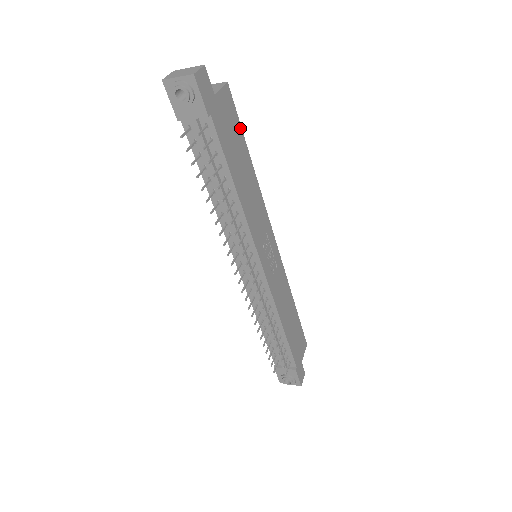
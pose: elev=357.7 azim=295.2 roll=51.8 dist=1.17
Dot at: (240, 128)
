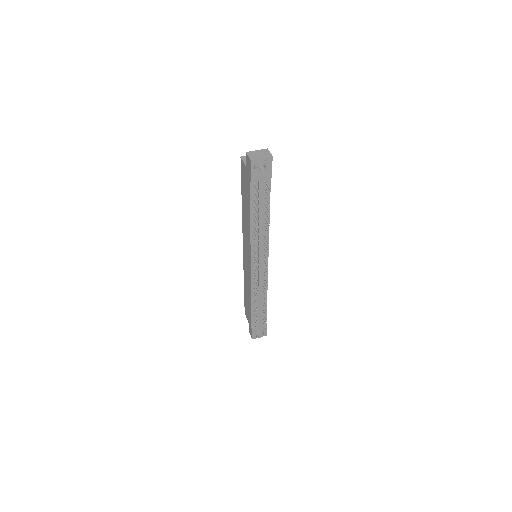
Dot at: occluded
